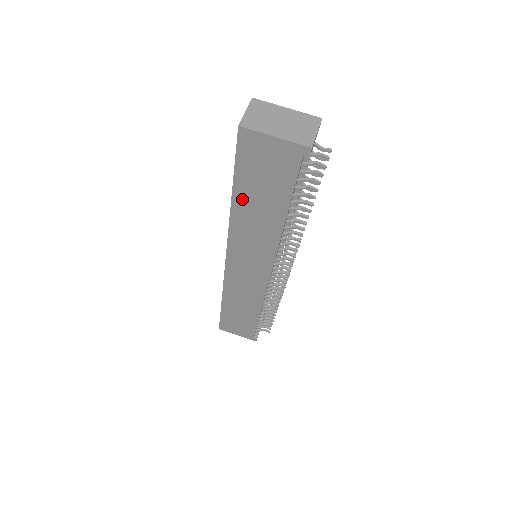
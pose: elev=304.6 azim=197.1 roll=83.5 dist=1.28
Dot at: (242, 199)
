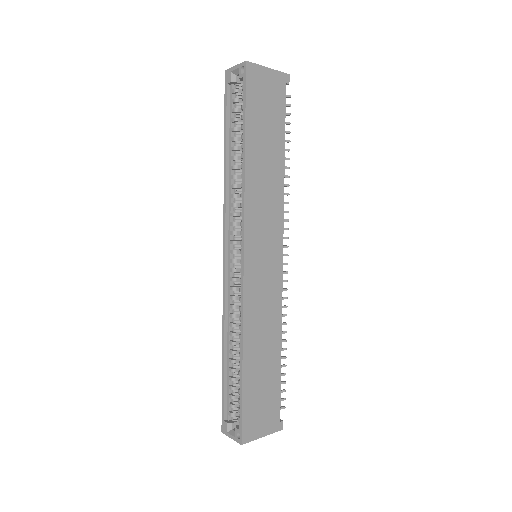
Dot at: (253, 147)
